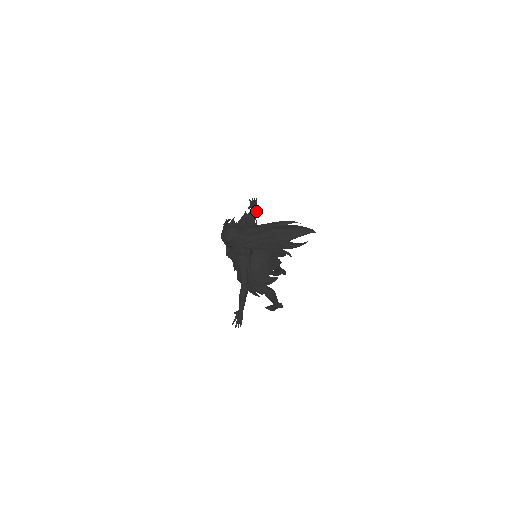
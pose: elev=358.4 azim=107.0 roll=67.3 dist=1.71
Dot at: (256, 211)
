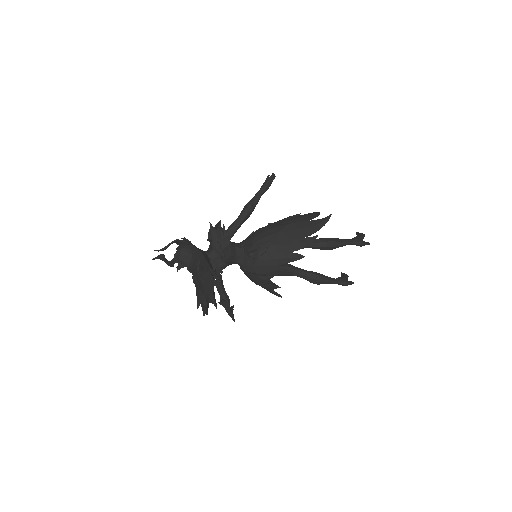
Dot at: (250, 207)
